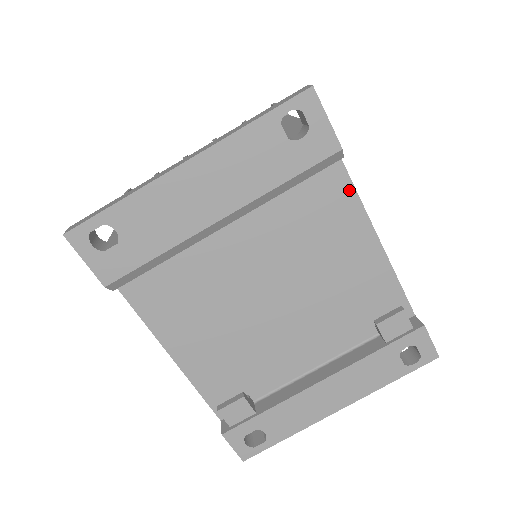
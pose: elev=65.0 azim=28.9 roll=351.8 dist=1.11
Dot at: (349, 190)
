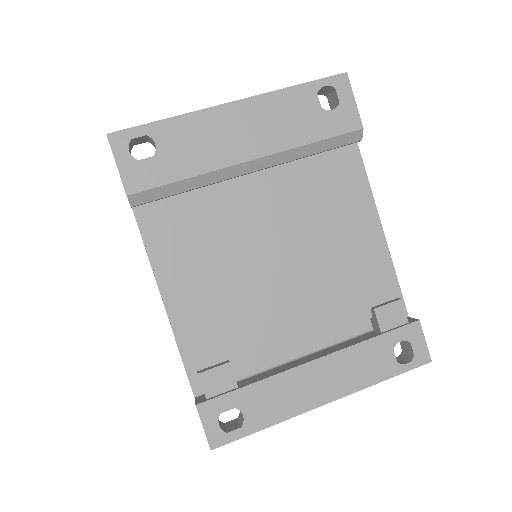
Dot at: (361, 175)
